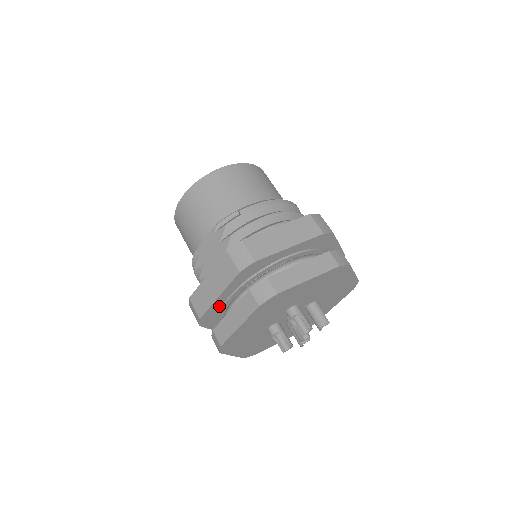
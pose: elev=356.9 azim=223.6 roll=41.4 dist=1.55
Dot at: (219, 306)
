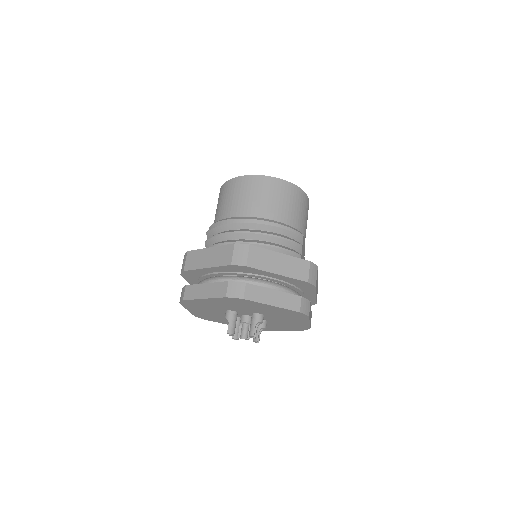
Dot at: occluded
